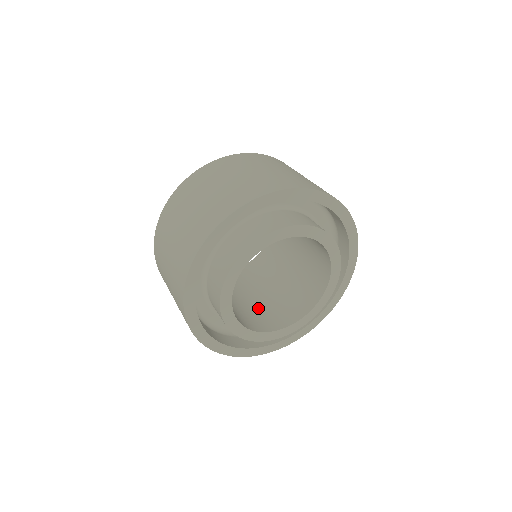
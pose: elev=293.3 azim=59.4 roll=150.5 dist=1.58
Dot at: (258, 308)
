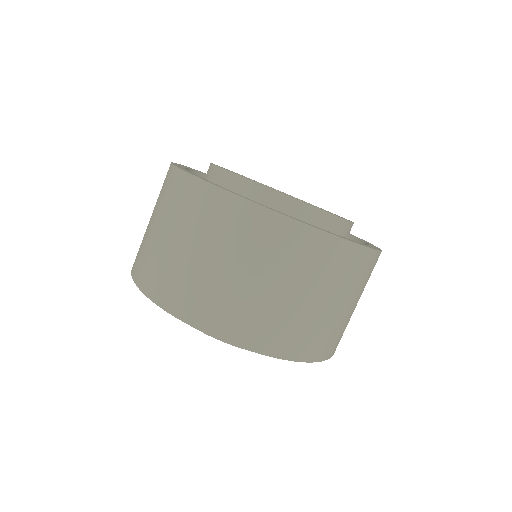
Dot at: occluded
